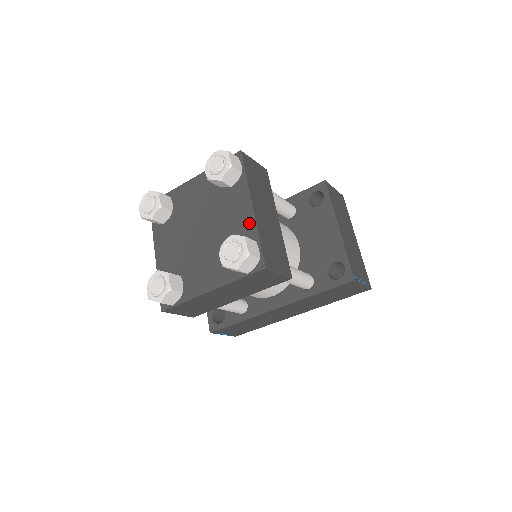
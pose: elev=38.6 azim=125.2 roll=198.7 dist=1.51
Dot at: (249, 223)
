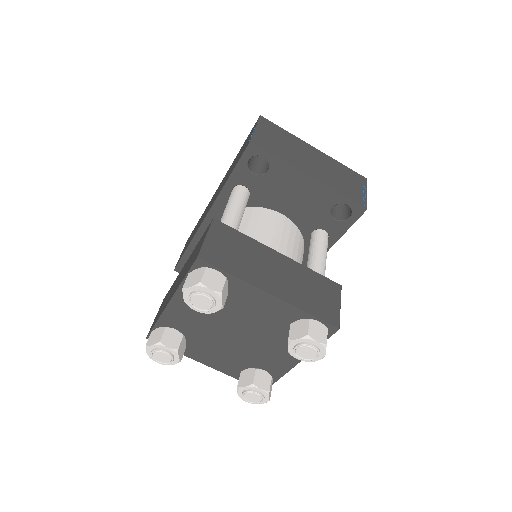
Dot at: (284, 308)
